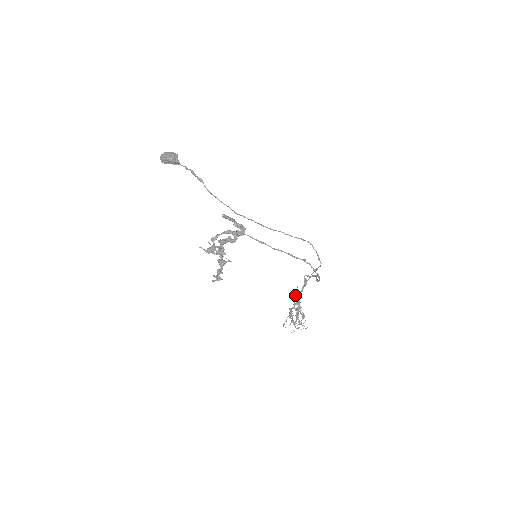
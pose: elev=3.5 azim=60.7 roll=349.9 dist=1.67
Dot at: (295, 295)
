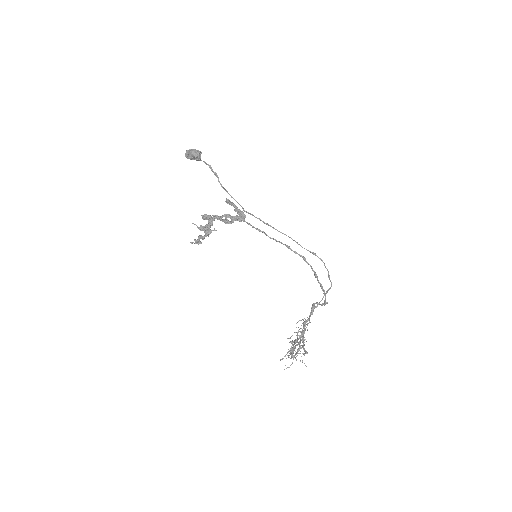
Dot at: occluded
